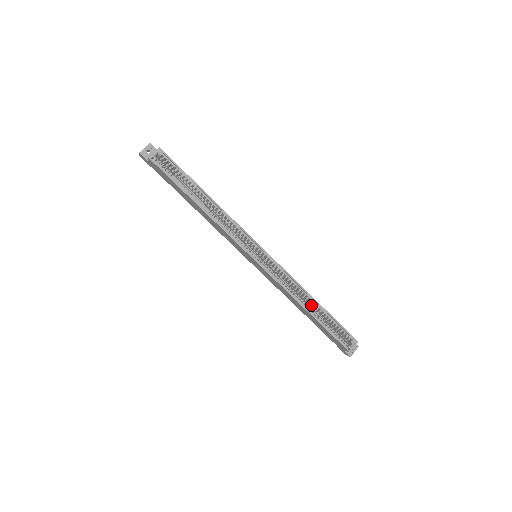
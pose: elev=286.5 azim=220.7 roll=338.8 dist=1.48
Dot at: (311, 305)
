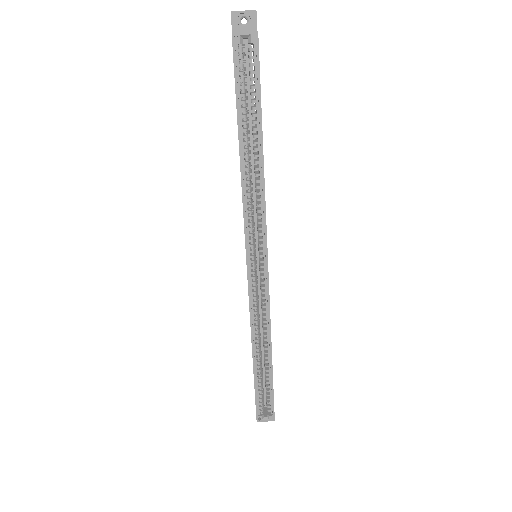
Dot at: occluded
